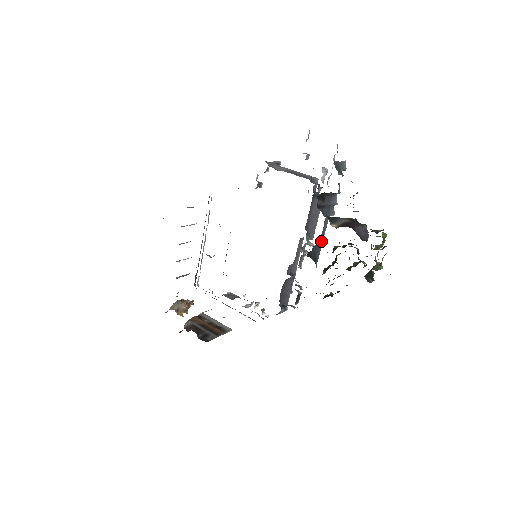
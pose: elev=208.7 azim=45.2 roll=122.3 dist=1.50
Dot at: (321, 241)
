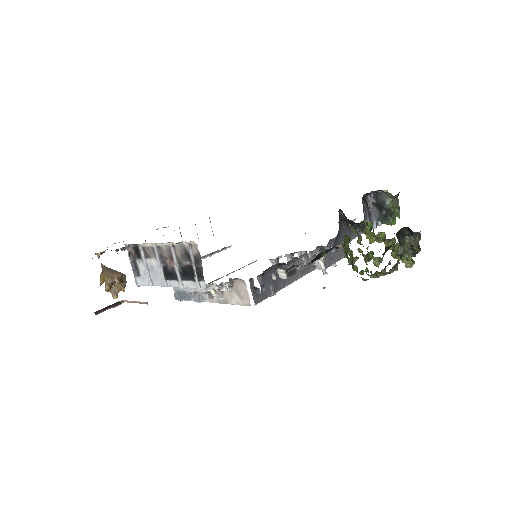
Dot at: occluded
